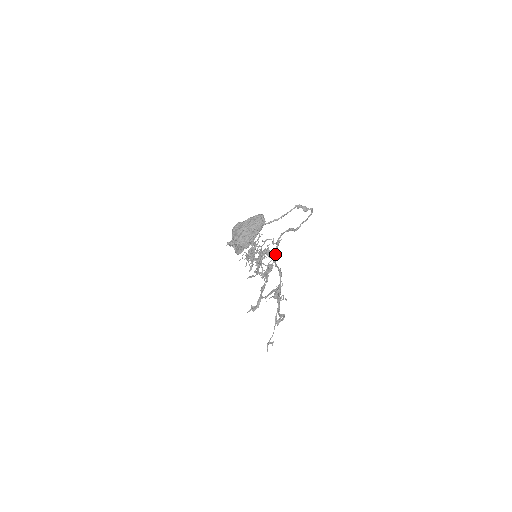
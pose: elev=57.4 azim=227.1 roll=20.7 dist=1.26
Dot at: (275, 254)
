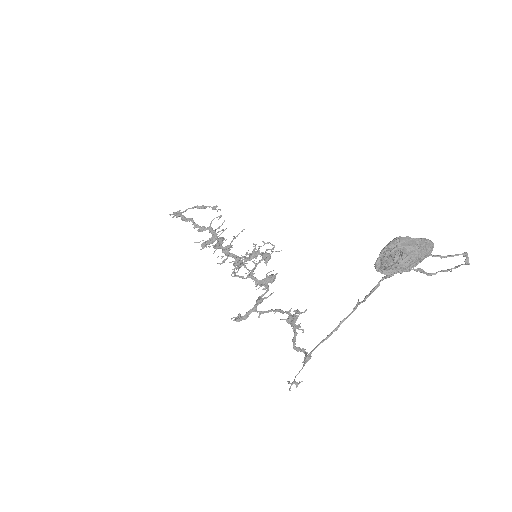
Dot at: (377, 286)
